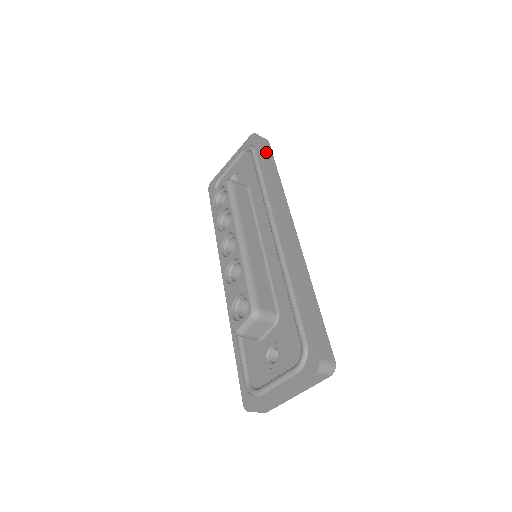
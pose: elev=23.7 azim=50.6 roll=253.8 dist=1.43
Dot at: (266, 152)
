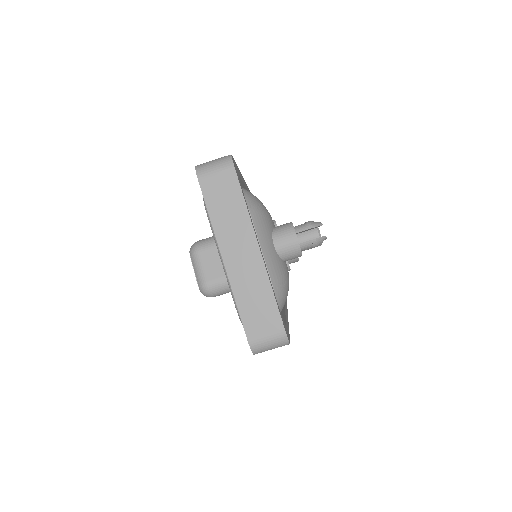
Dot at: occluded
